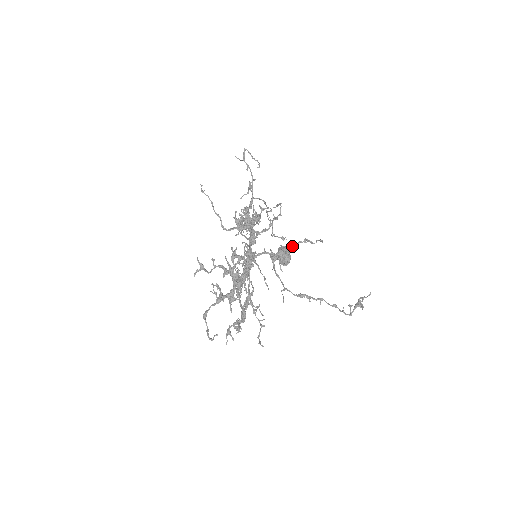
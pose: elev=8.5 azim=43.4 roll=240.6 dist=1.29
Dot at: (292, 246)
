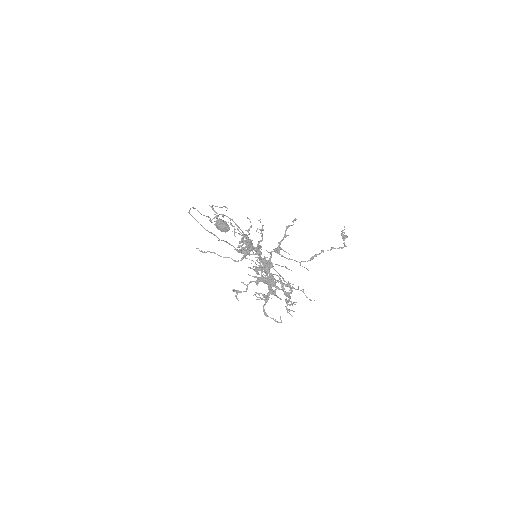
Dot at: (284, 237)
